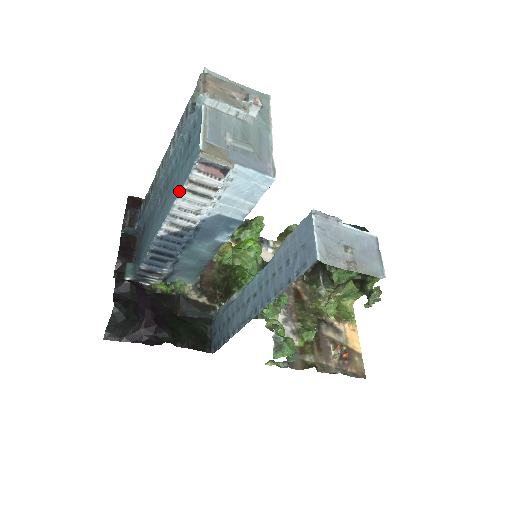
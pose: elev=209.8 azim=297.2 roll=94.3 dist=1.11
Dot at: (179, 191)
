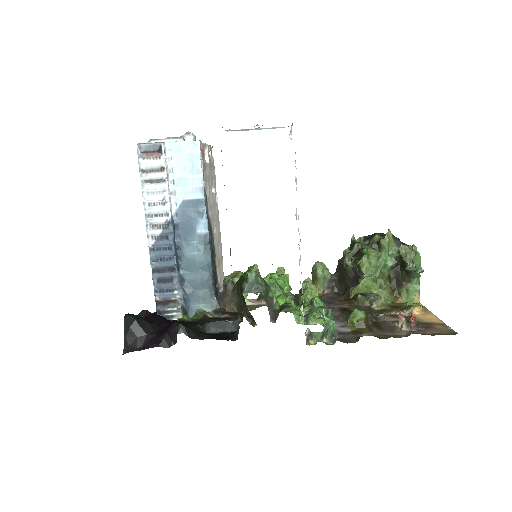
Dot at: (141, 186)
